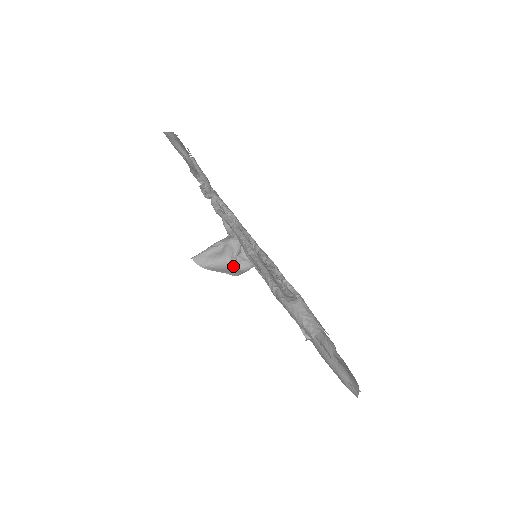
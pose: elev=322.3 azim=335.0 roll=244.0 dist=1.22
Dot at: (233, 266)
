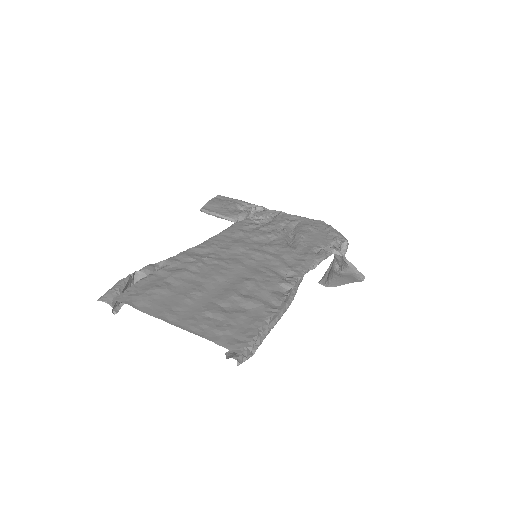
Dot at: (338, 272)
